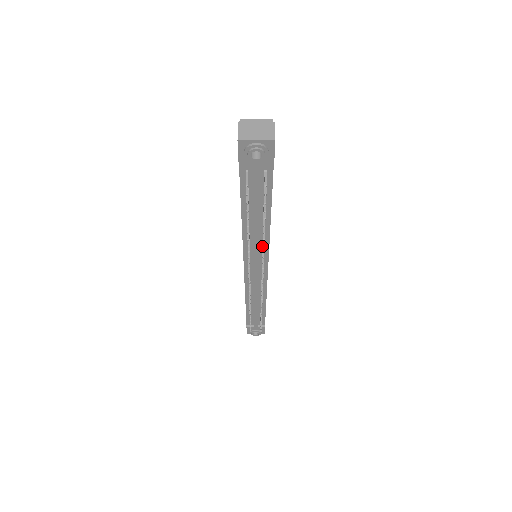
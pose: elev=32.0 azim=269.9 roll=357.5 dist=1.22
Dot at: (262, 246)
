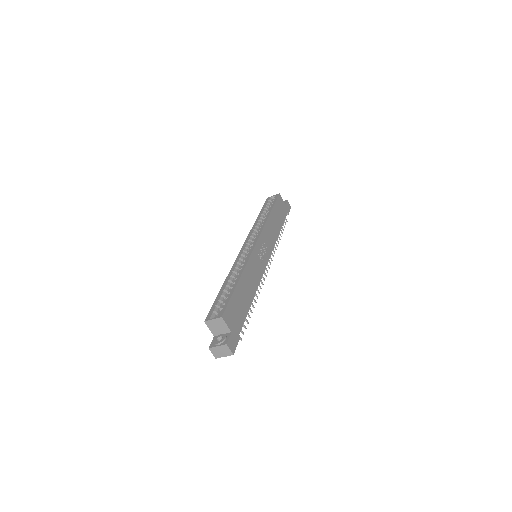
Dot at: occluded
